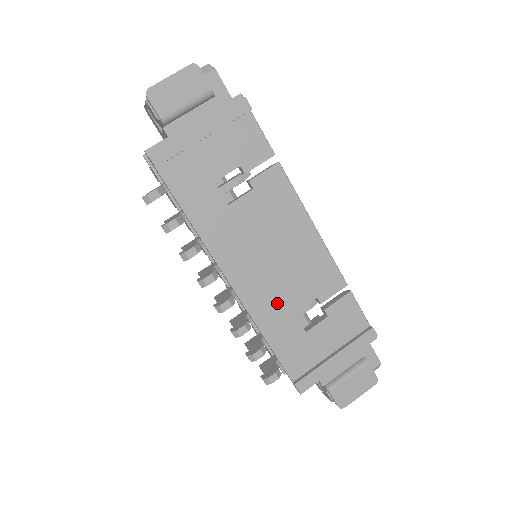
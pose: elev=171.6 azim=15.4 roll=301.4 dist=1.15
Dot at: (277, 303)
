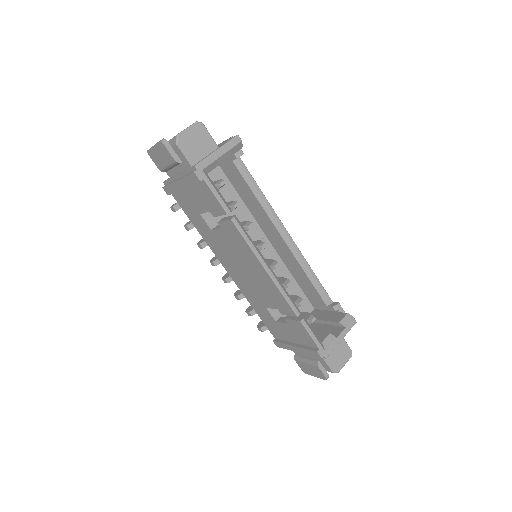
Dot at: (254, 296)
